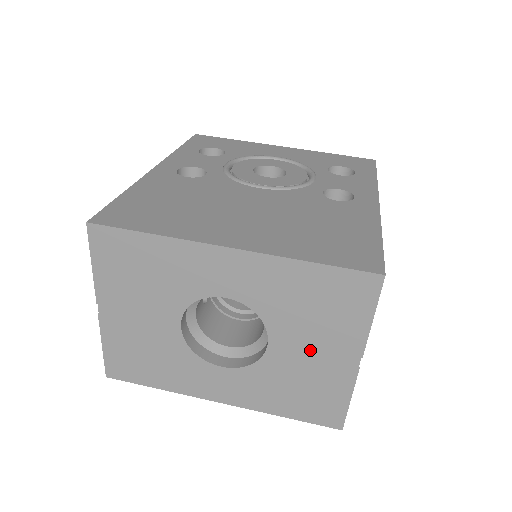
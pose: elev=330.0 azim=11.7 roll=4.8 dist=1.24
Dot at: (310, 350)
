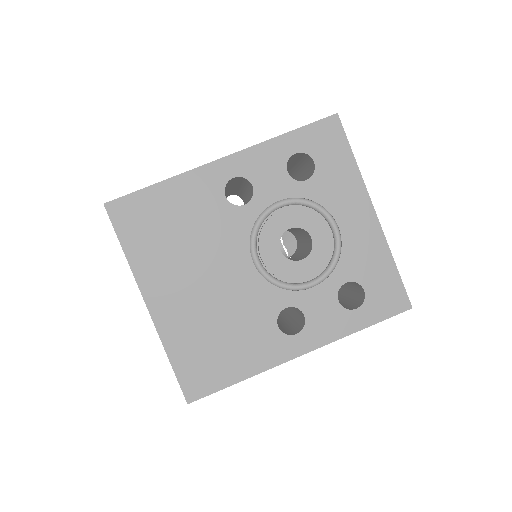
Dot at: occluded
